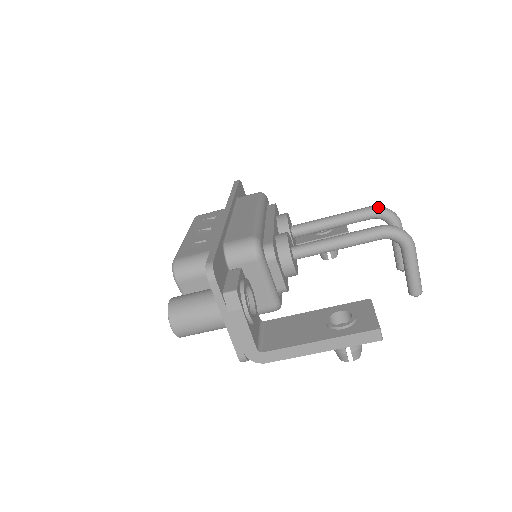
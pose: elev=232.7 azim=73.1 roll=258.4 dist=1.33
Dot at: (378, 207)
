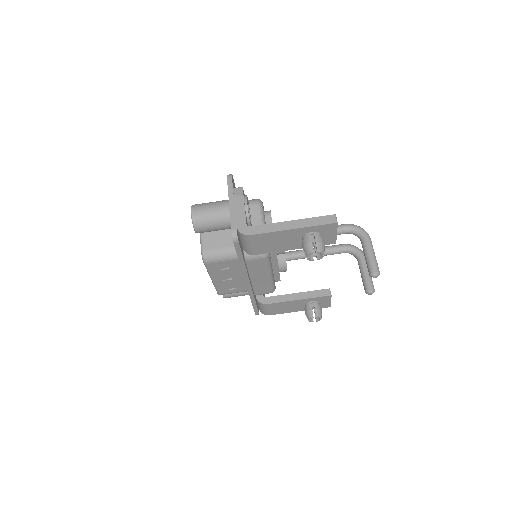
Dot at: (348, 244)
